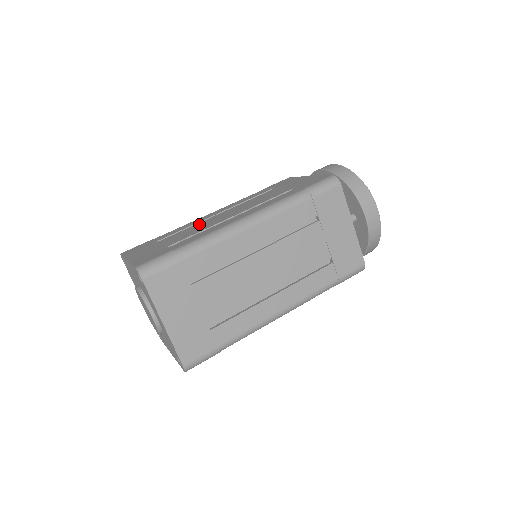
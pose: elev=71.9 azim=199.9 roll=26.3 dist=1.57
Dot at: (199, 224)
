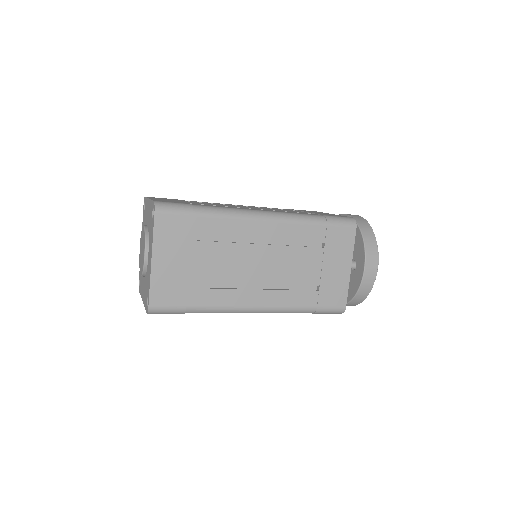
Dot at: occluded
